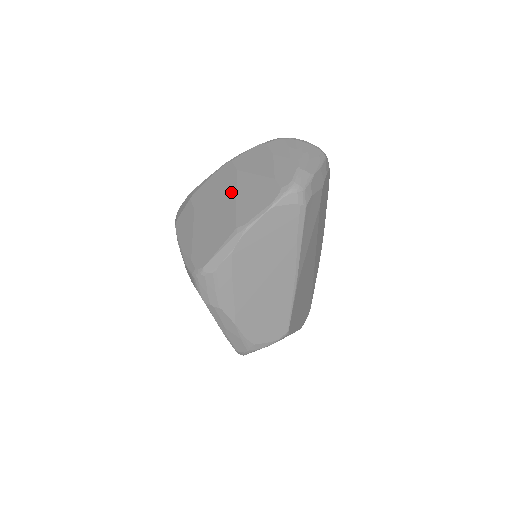
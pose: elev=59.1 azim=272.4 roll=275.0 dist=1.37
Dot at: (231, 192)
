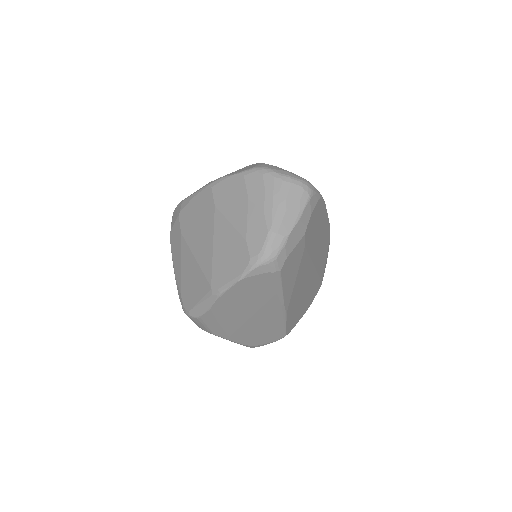
Dot at: (209, 235)
